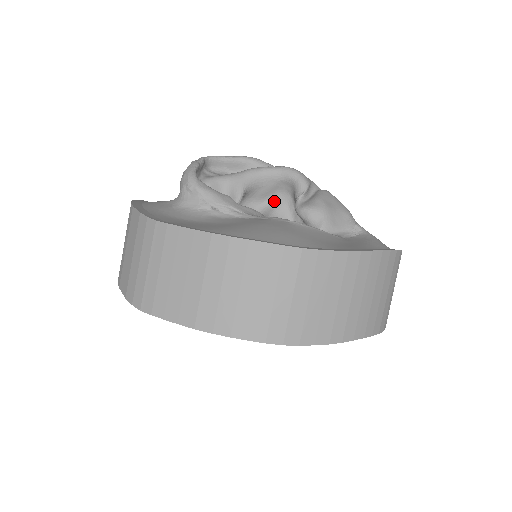
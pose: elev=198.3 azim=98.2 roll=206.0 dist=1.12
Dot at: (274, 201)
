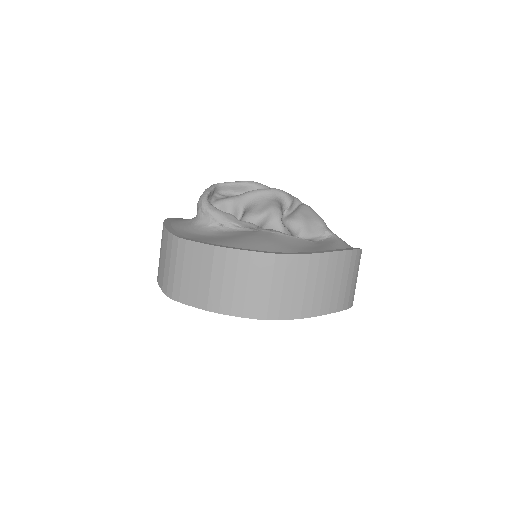
Dot at: (268, 214)
